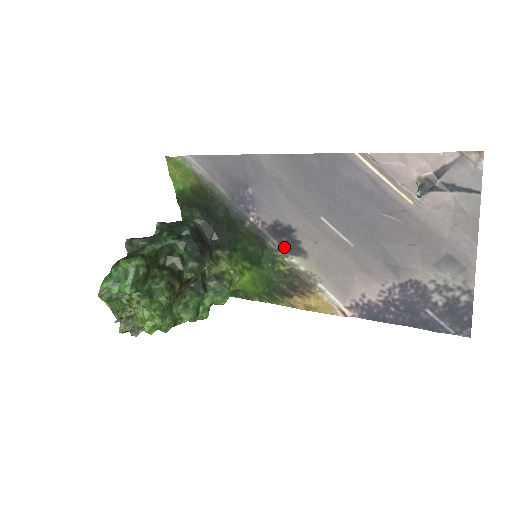
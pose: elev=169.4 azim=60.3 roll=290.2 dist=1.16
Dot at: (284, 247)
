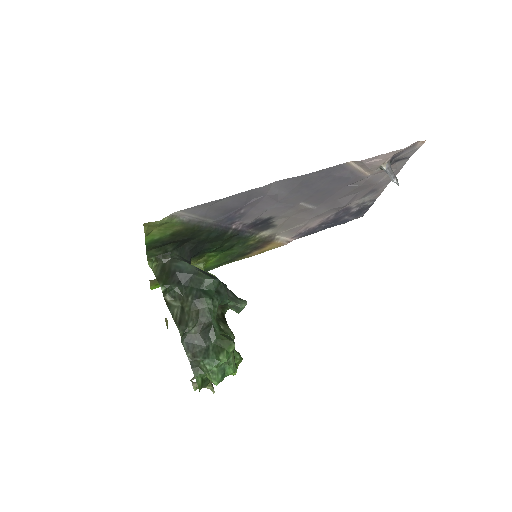
Dot at: (257, 230)
